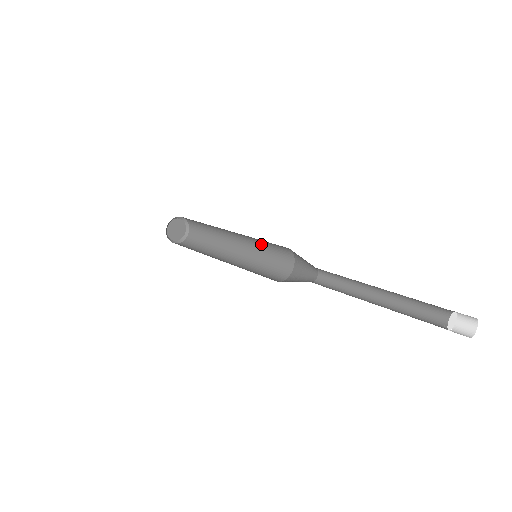
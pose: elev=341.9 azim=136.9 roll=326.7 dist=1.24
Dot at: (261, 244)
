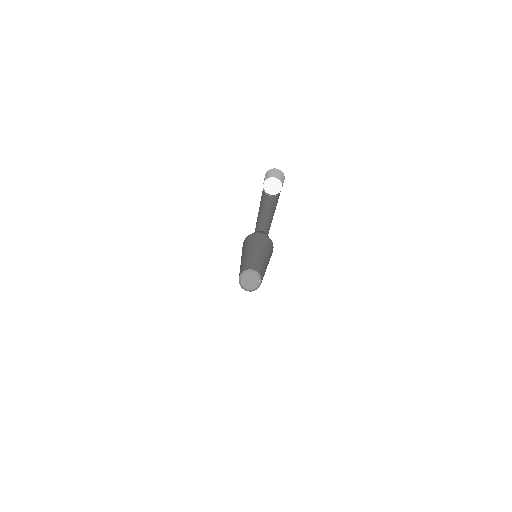
Dot at: (264, 247)
